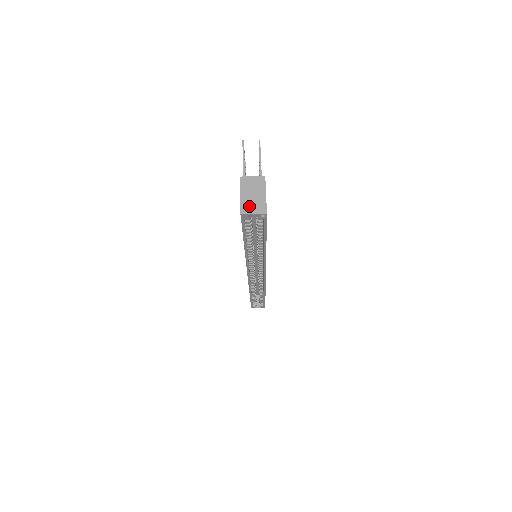
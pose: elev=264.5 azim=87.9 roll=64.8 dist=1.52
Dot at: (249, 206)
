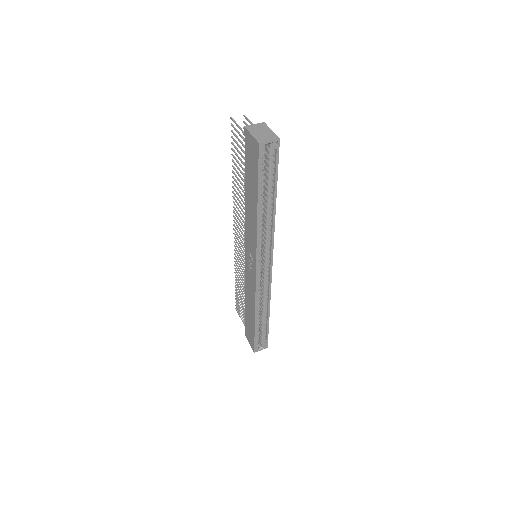
Dot at: (263, 138)
